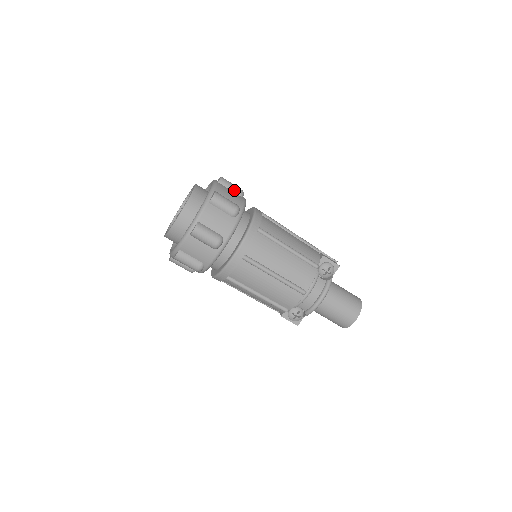
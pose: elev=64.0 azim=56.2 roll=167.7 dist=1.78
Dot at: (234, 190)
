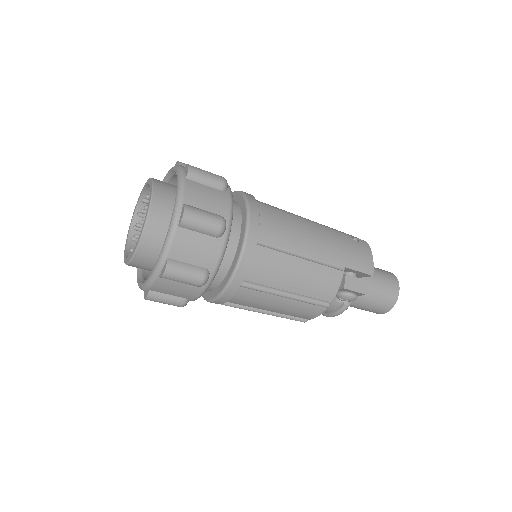
Dot at: (206, 232)
